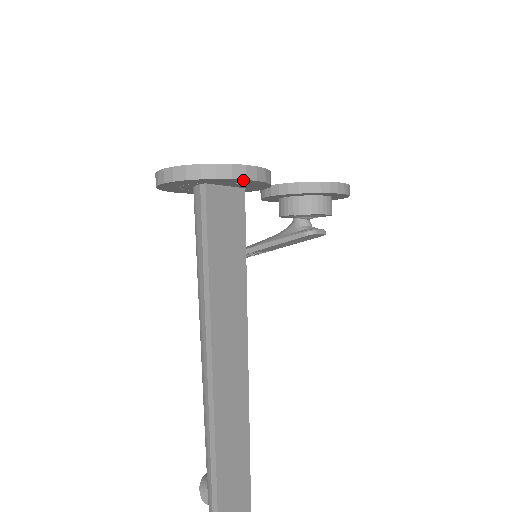
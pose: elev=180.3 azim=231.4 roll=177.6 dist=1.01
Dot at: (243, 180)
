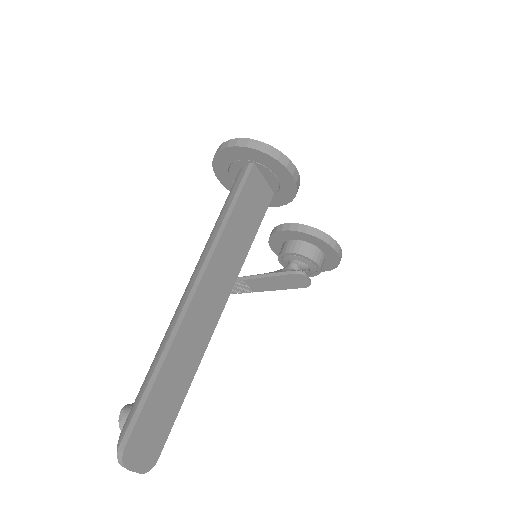
Dot at: (284, 168)
